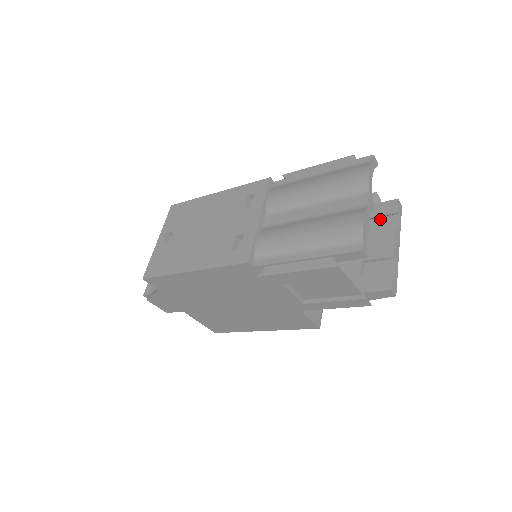
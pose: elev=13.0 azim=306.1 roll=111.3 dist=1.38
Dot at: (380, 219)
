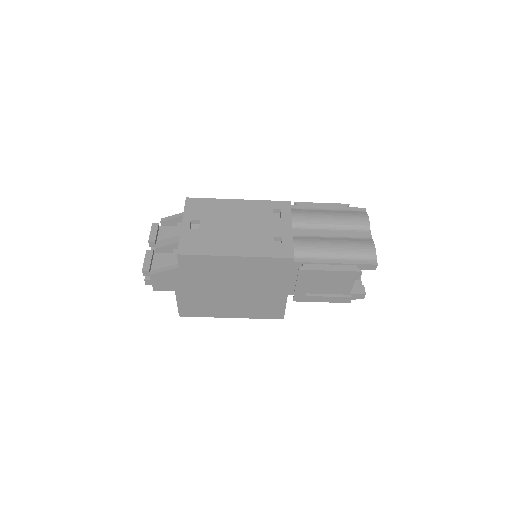
Dot at: occluded
